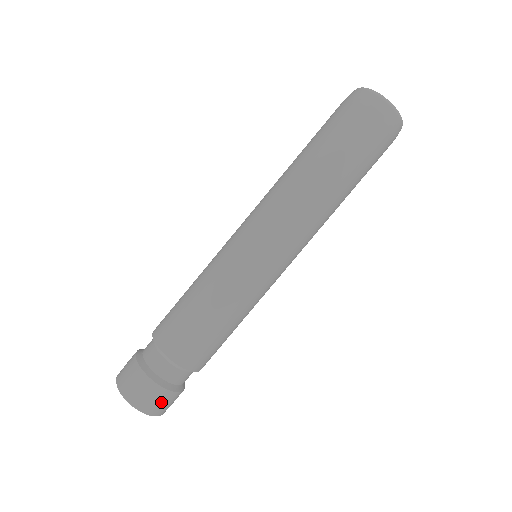
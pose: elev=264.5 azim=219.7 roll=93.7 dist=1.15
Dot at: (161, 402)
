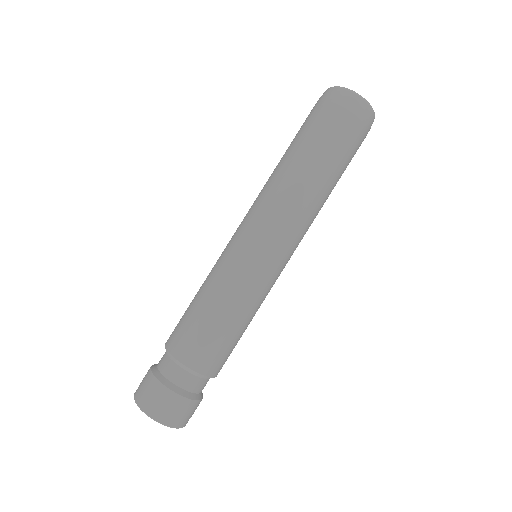
Dot at: (188, 413)
